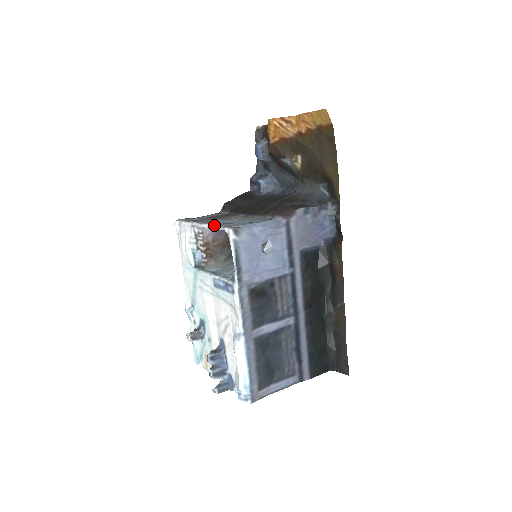
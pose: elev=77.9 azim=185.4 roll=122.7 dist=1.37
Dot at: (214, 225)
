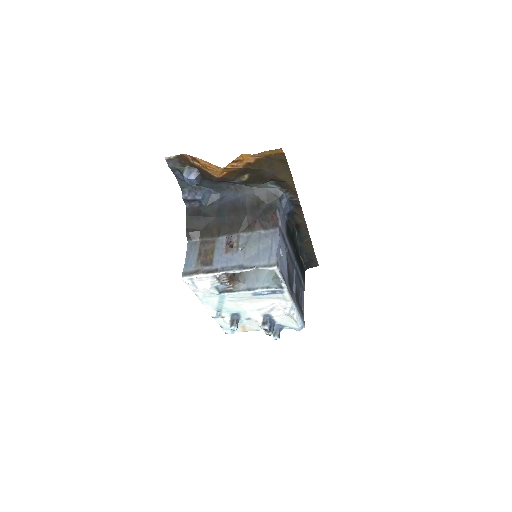
Dot at: (249, 269)
